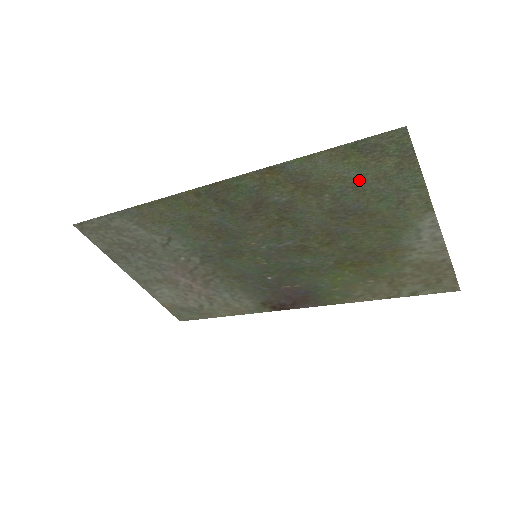
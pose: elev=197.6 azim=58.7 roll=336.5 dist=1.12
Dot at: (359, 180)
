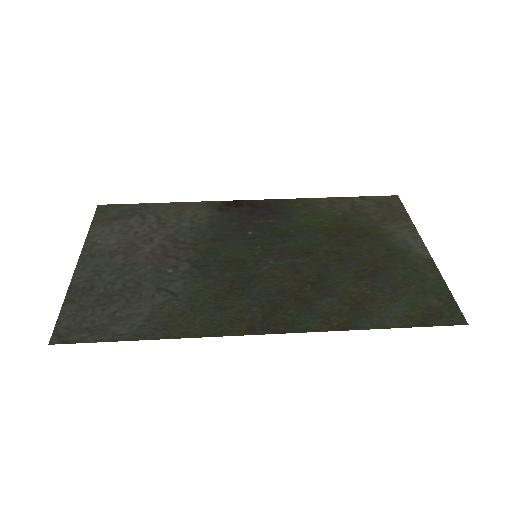
Dot at: (403, 296)
